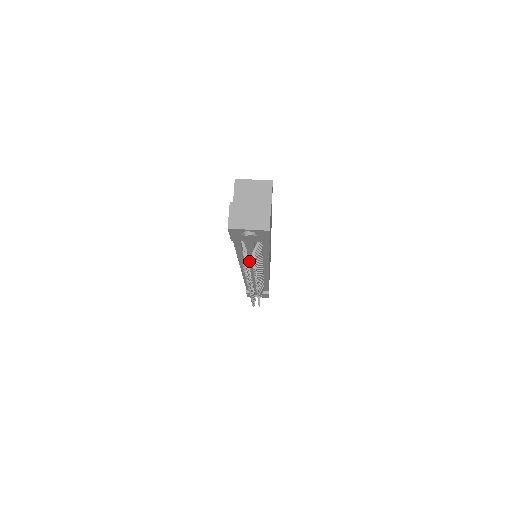
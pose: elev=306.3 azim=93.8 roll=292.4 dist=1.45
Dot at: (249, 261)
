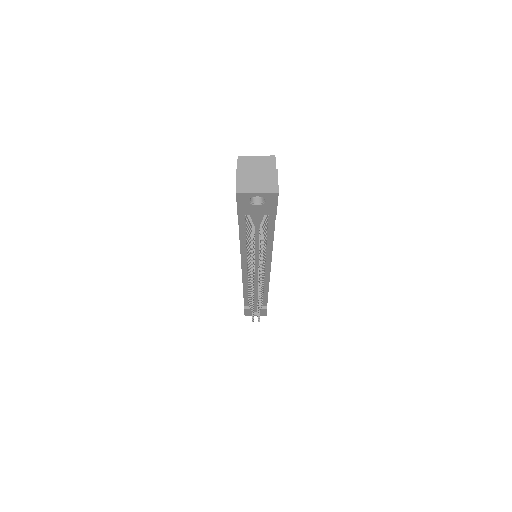
Dot at: occluded
